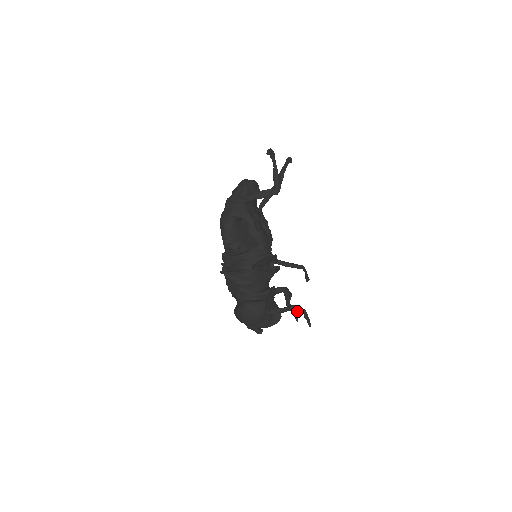
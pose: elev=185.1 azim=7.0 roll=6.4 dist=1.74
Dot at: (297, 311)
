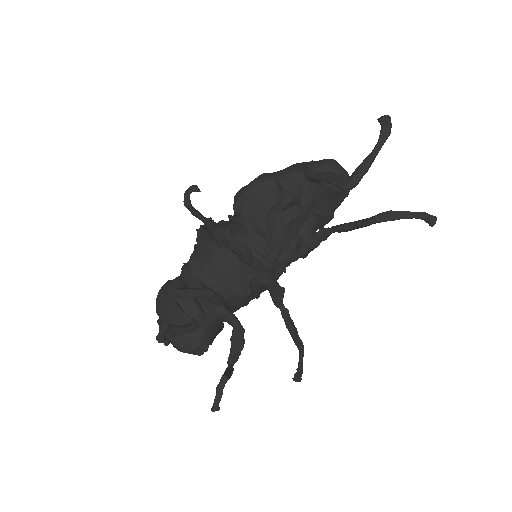
Dot at: (185, 327)
